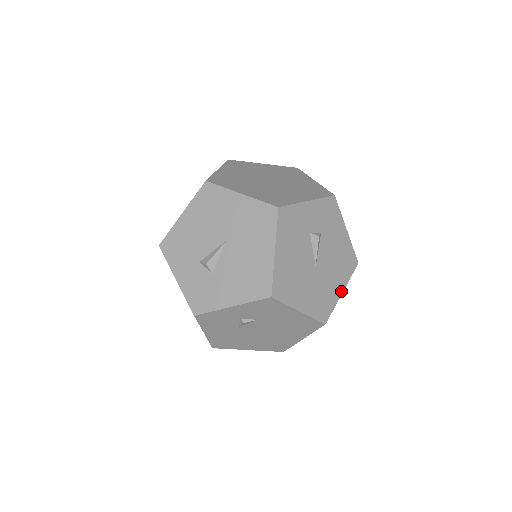
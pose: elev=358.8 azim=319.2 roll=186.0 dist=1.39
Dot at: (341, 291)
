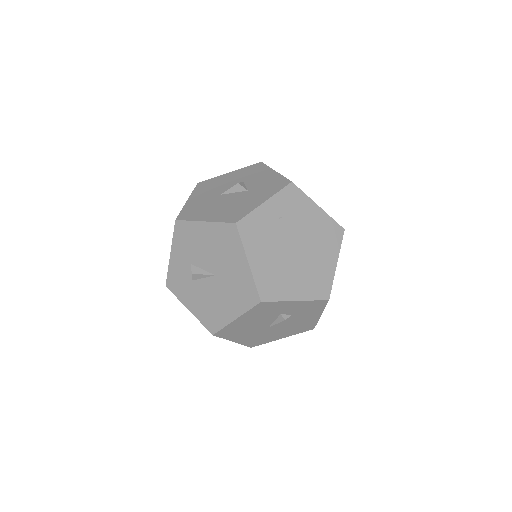
Dot at: occluded
